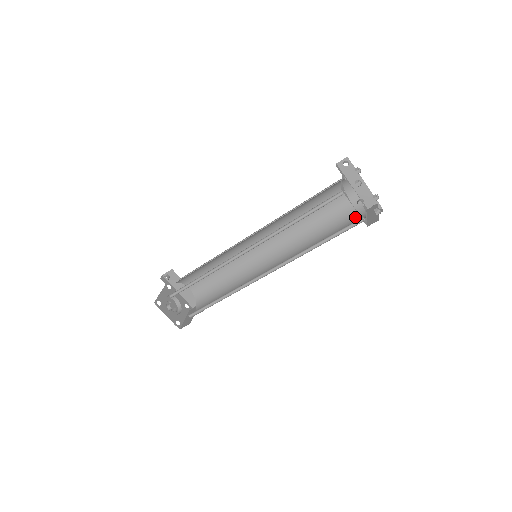
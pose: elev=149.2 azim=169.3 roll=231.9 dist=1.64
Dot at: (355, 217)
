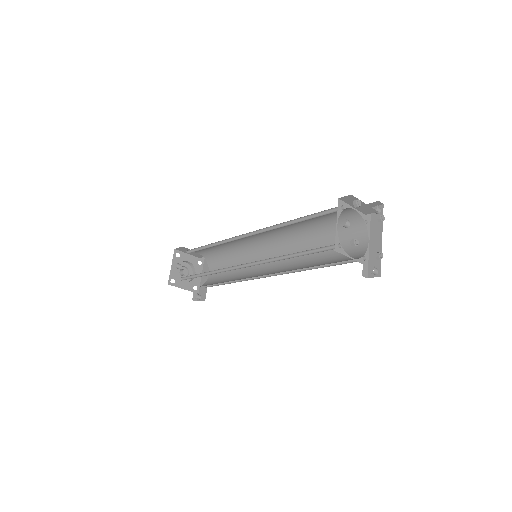
Dot at: (346, 260)
